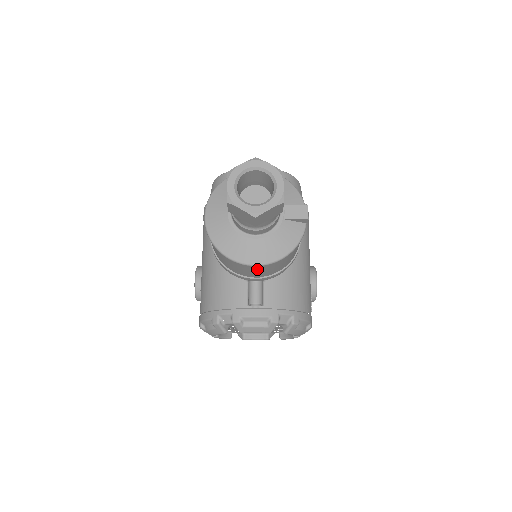
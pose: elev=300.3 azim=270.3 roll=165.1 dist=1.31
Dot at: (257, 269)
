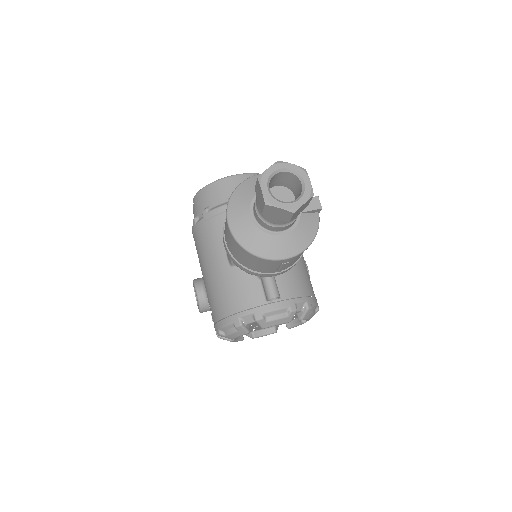
Dot at: (285, 263)
